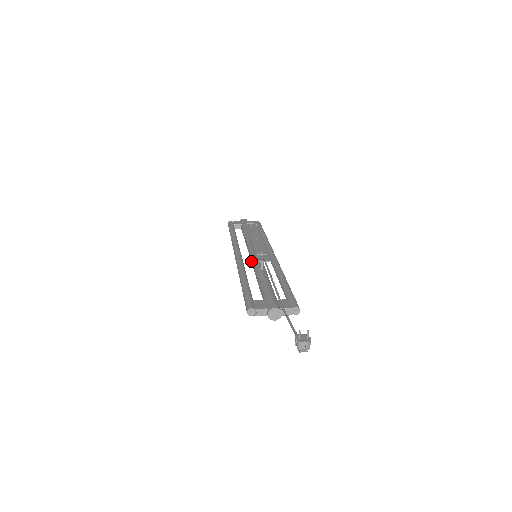
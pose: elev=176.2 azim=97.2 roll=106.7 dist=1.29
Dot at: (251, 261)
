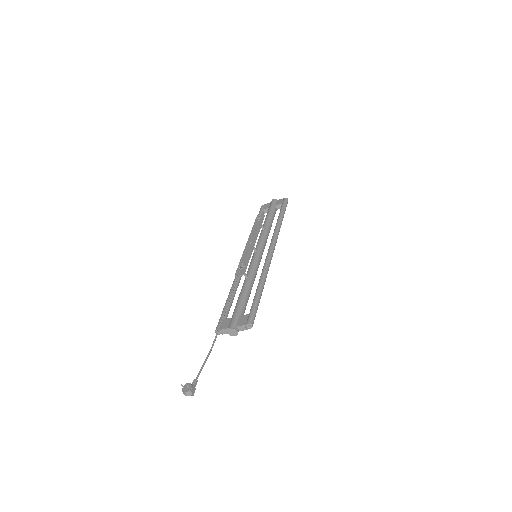
Dot at: occluded
